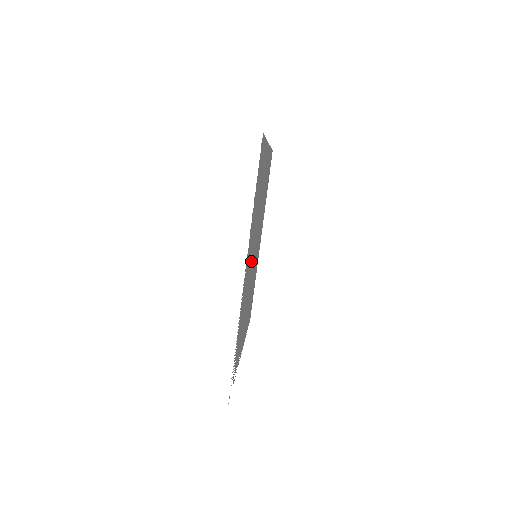
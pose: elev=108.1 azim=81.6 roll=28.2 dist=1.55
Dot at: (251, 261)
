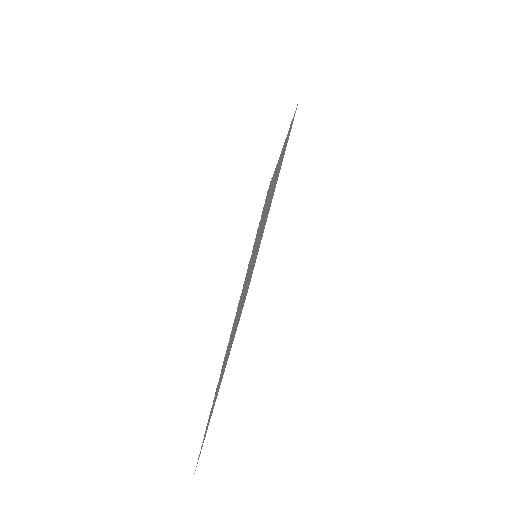
Dot at: (243, 296)
